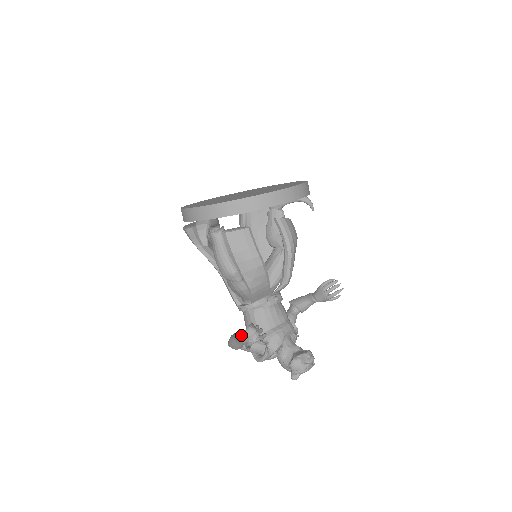
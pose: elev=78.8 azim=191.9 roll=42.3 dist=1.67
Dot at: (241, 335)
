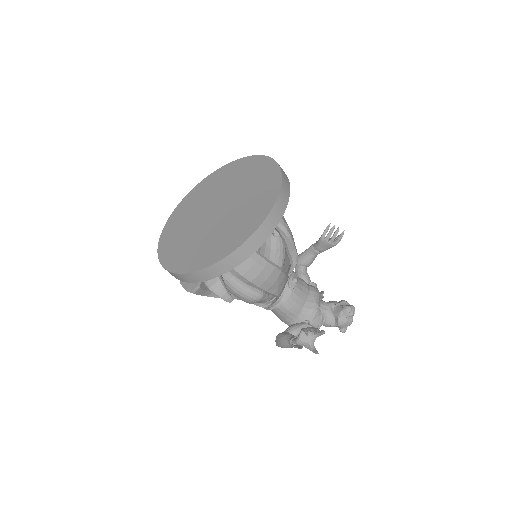
Dot at: (298, 342)
